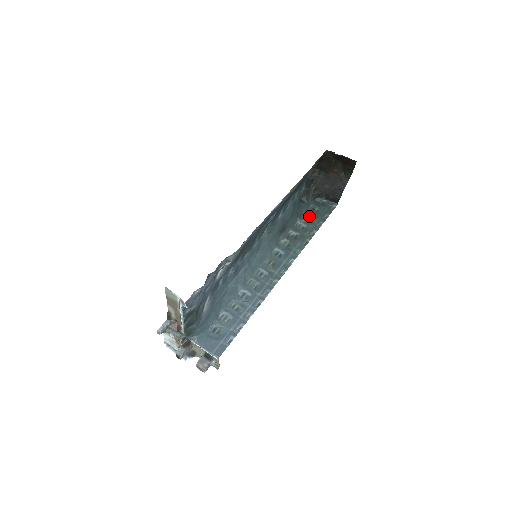
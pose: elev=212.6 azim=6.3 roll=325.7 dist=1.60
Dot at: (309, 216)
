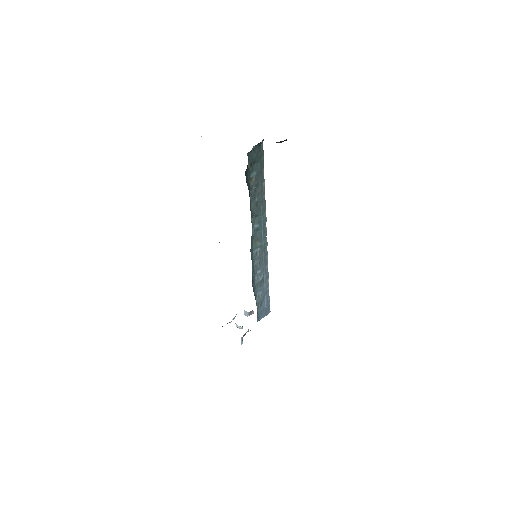
Dot at: (253, 176)
